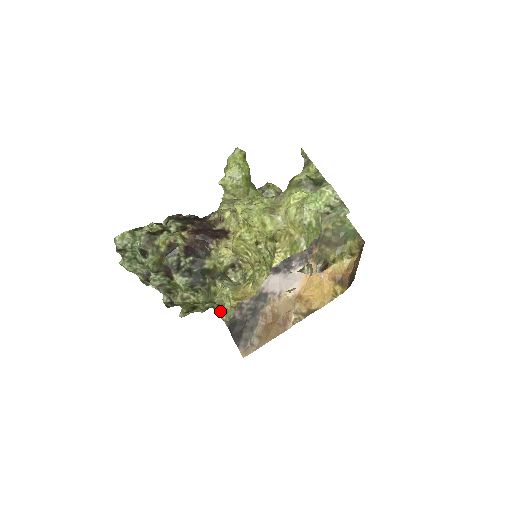
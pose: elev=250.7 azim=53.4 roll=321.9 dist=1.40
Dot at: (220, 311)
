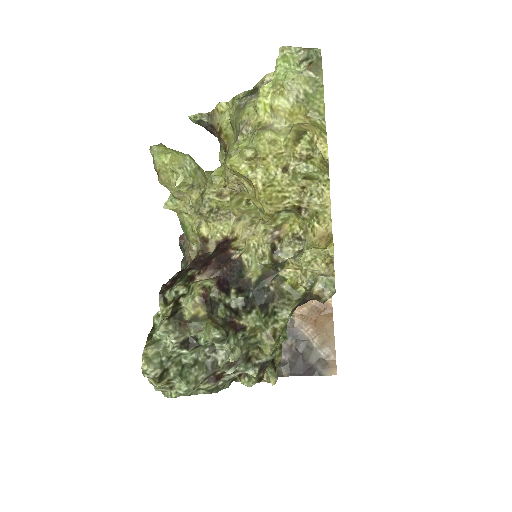
Dot at: occluded
